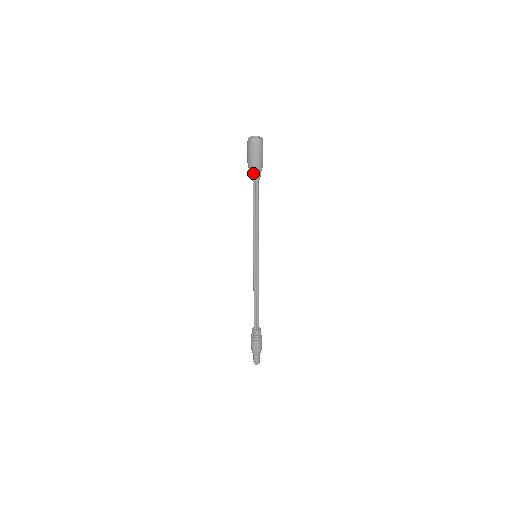
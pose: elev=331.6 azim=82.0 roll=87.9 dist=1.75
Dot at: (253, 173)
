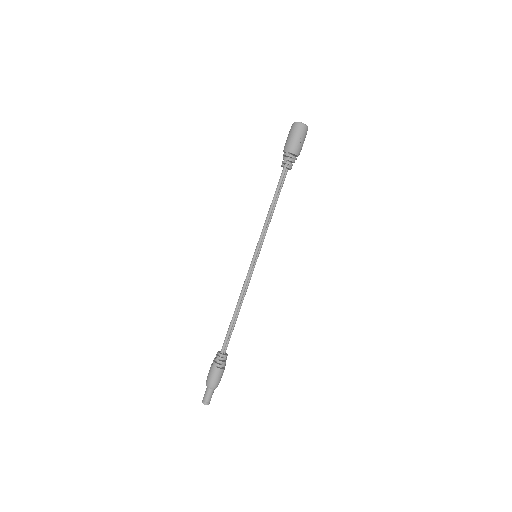
Dot at: (292, 159)
